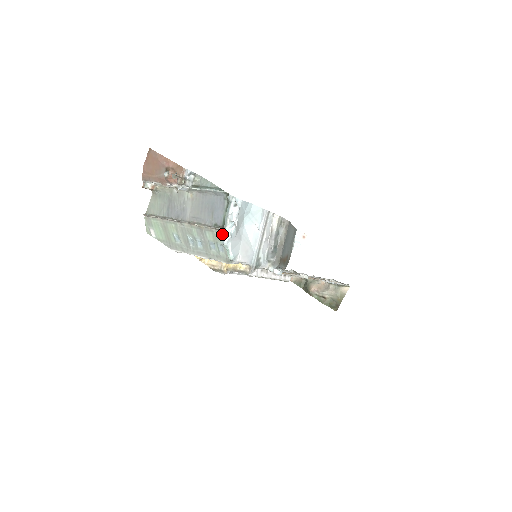
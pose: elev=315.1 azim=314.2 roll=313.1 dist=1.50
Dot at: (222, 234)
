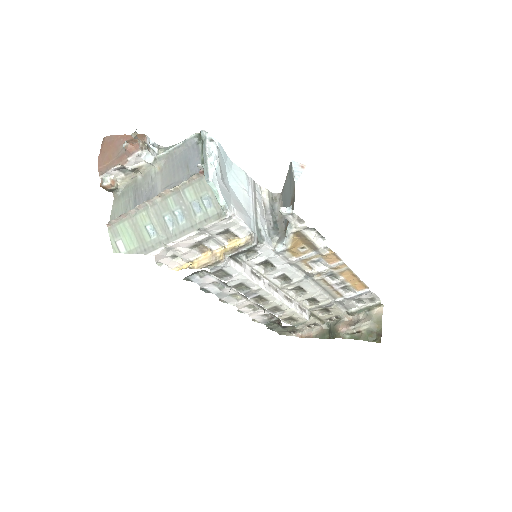
Dot at: (204, 170)
